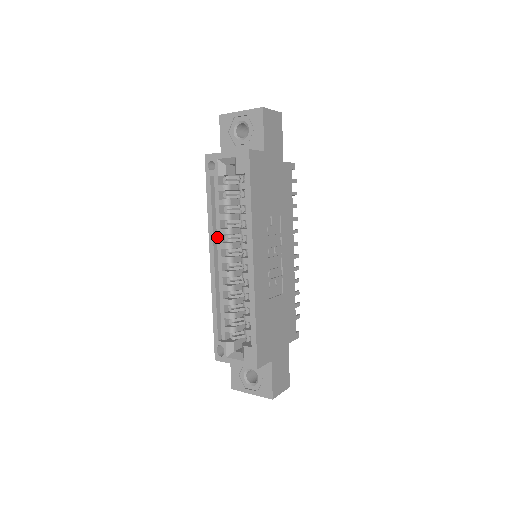
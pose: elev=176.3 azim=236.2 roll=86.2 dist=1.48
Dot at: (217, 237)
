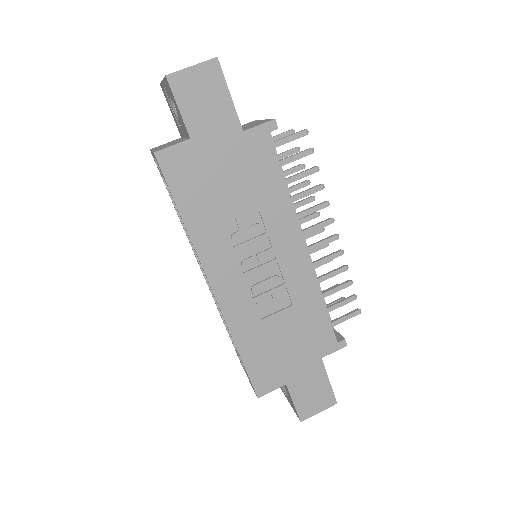
Dot at: occluded
